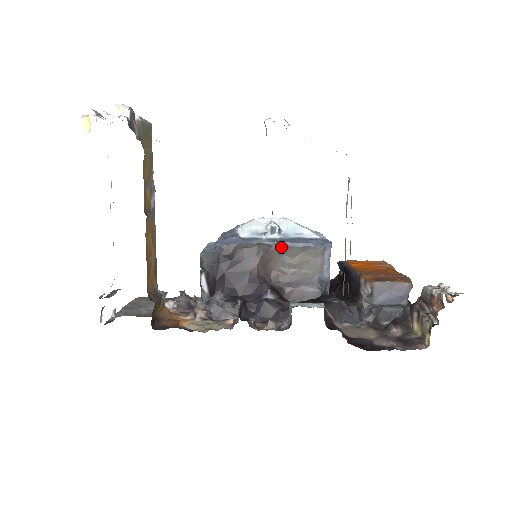
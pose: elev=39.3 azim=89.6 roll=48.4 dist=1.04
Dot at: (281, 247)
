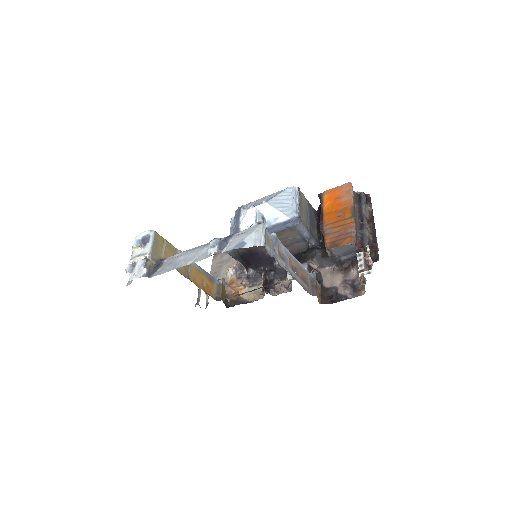
Dot at: occluded
